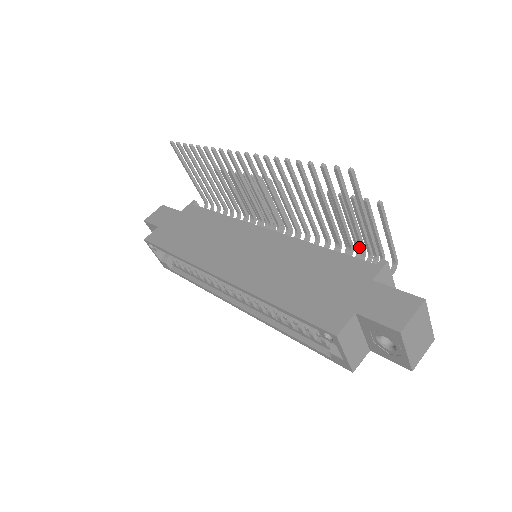
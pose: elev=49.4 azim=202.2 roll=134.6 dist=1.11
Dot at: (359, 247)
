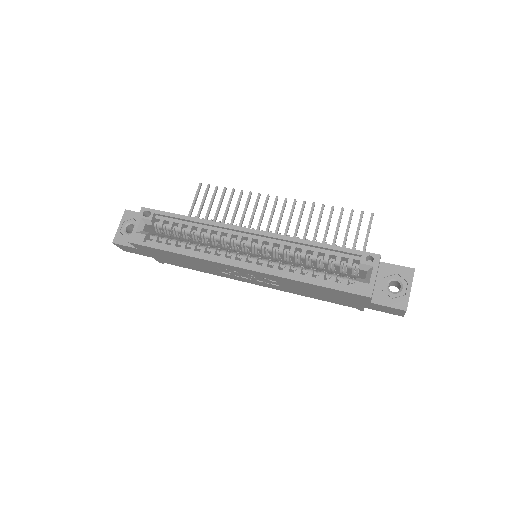
Dot at: occluded
